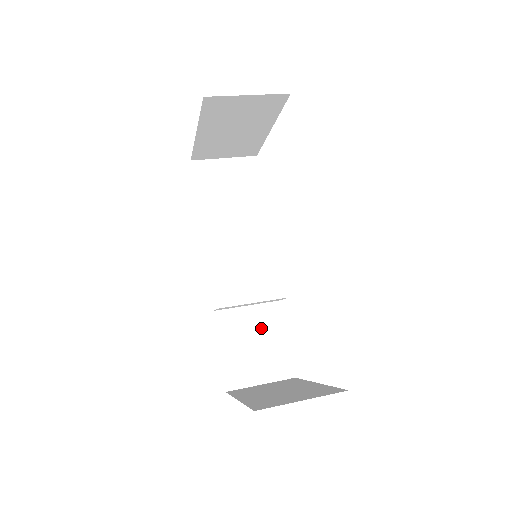
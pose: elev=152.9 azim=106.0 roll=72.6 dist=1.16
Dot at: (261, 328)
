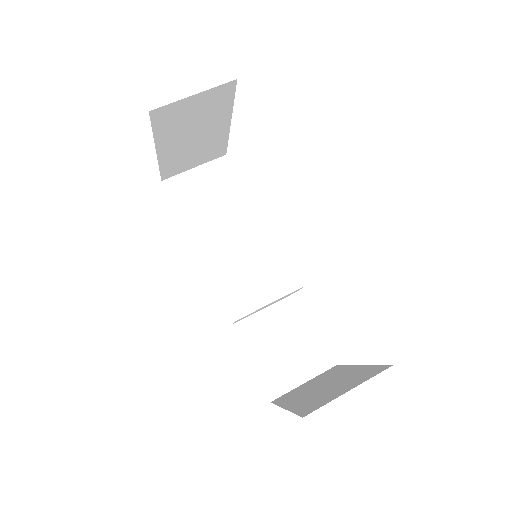
Dot at: (285, 326)
